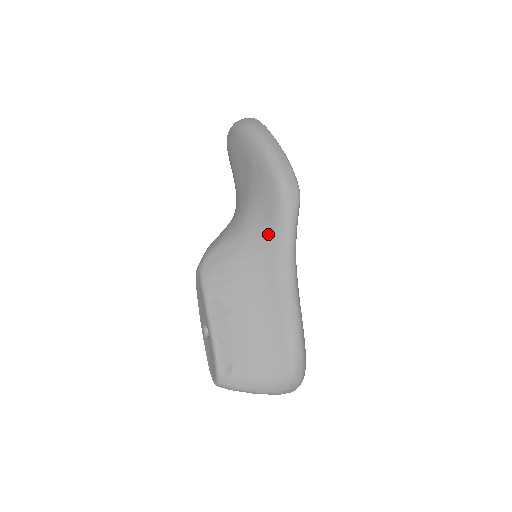
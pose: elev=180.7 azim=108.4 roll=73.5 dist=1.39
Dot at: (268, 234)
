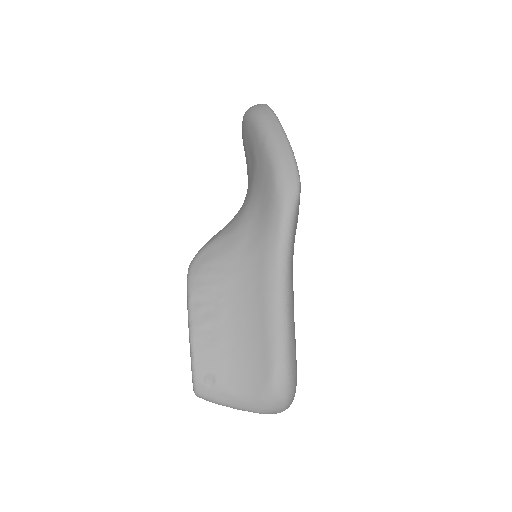
Dot at: (261, 231)
